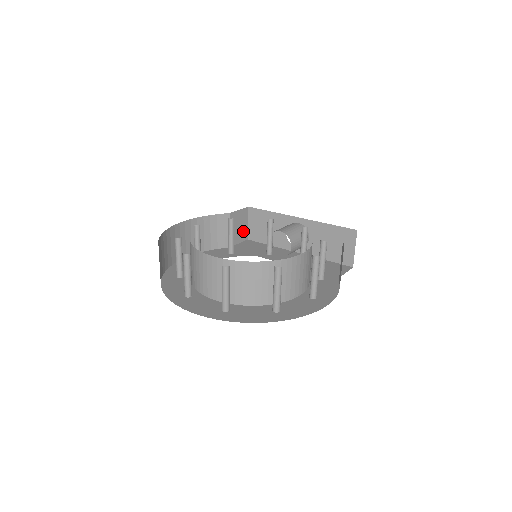
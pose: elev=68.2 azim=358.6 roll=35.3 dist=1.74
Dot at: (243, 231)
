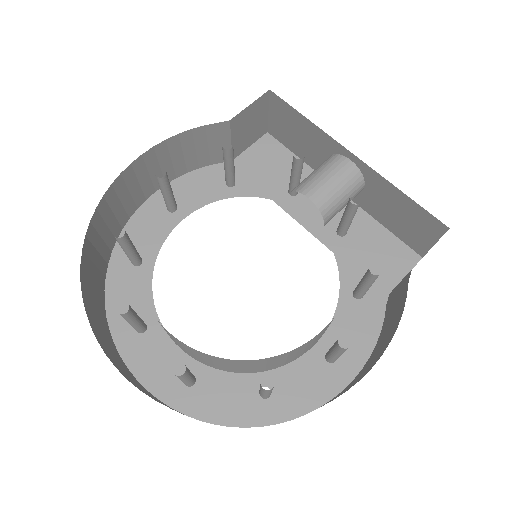
Dot at: (258, 127)
